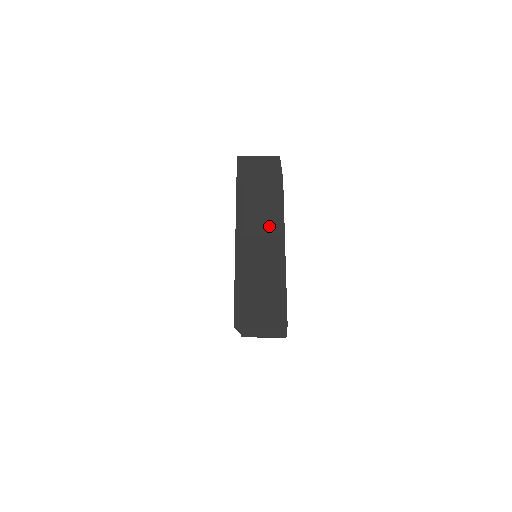
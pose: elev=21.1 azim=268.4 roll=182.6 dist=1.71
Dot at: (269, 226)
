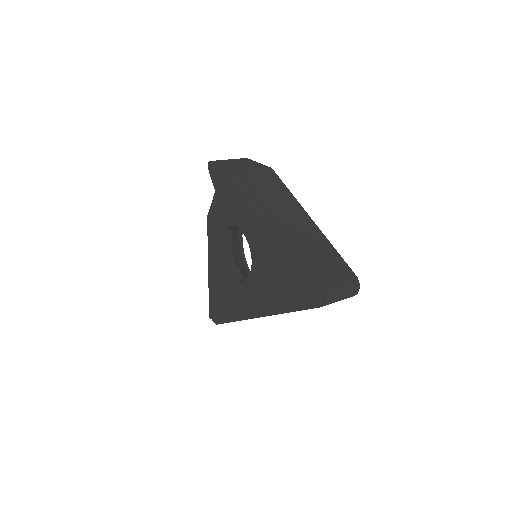
Dot at: (287, 205)
